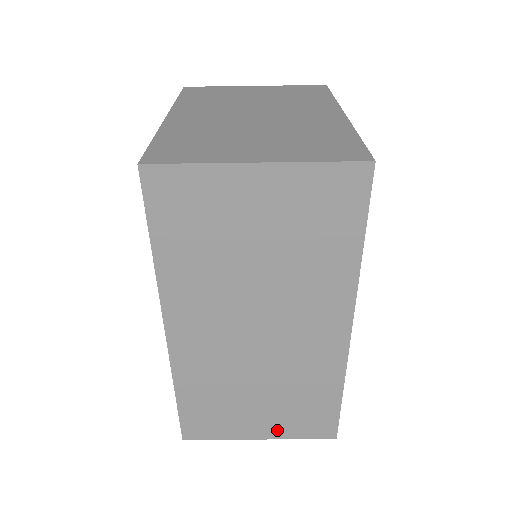
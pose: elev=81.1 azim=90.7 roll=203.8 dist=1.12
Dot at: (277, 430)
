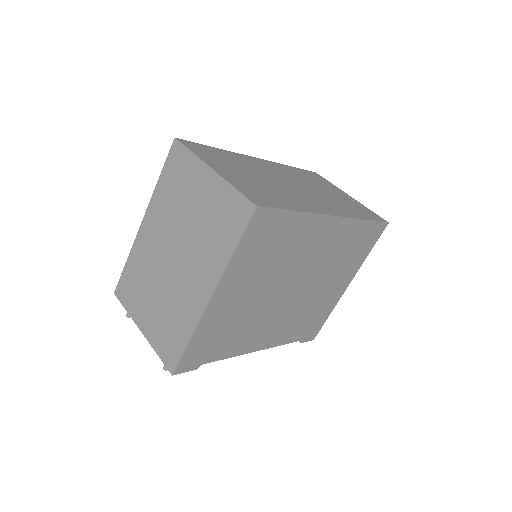
Dot at: (231, 178)
